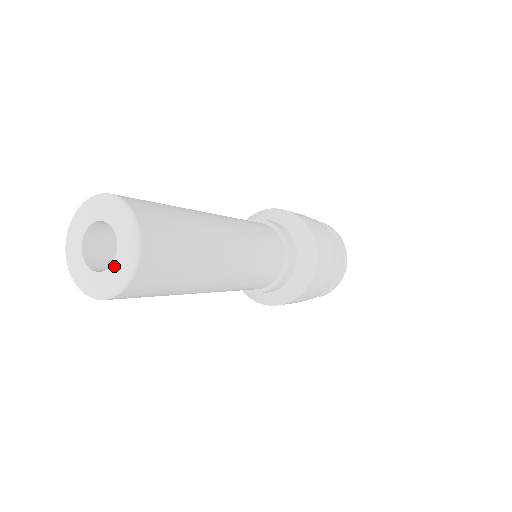
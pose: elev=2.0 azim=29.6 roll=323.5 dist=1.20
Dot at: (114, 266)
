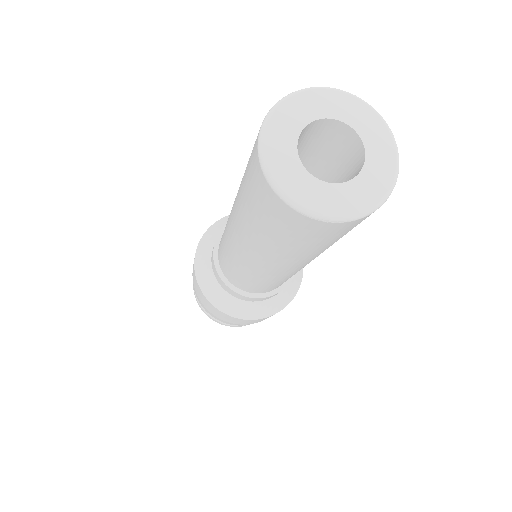
Dot at: (368, 167)
